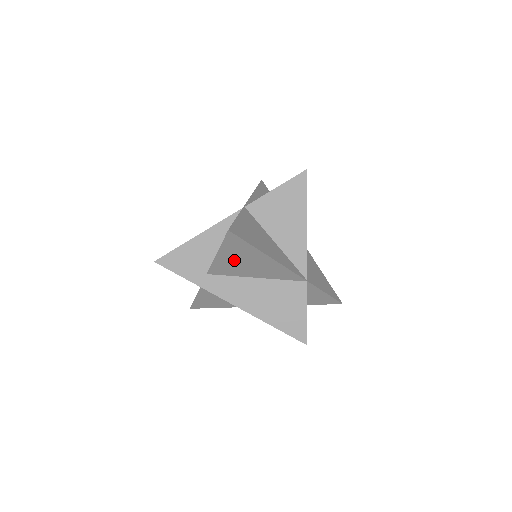
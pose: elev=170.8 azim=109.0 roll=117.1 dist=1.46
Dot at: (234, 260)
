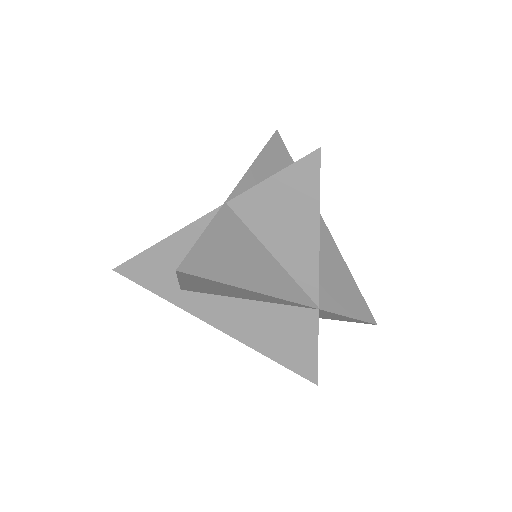
Dot at: (206, 287)
